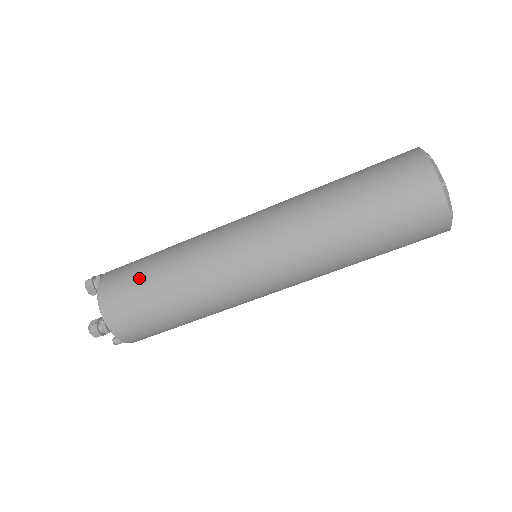
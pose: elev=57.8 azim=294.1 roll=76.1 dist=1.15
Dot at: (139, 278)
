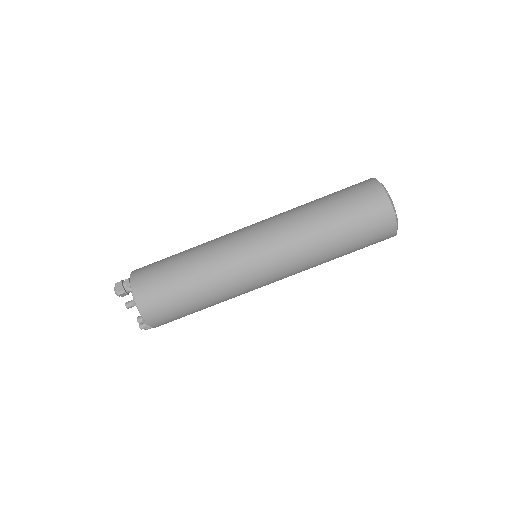
Dot at: occluded
